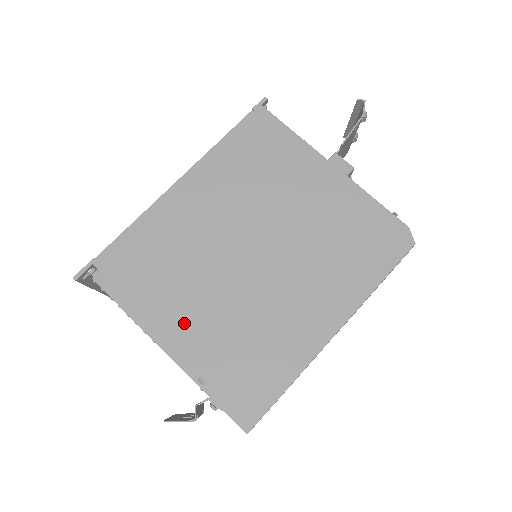
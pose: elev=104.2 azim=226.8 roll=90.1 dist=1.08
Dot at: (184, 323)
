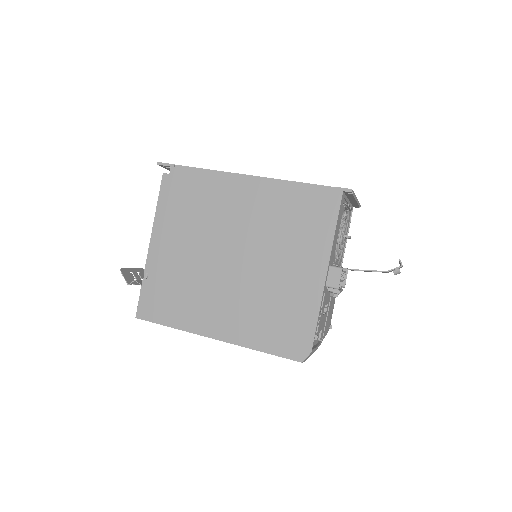
Dot at: (169, 244)
